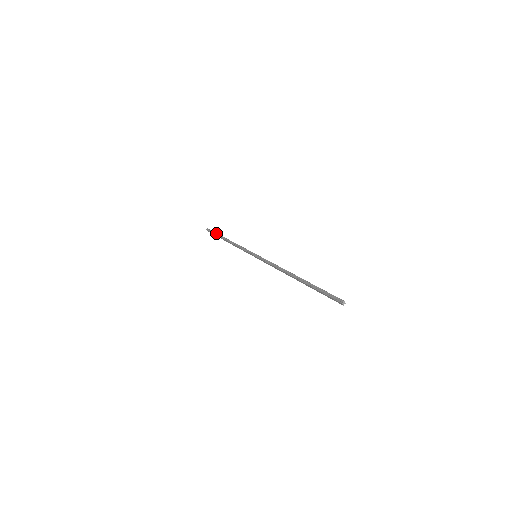
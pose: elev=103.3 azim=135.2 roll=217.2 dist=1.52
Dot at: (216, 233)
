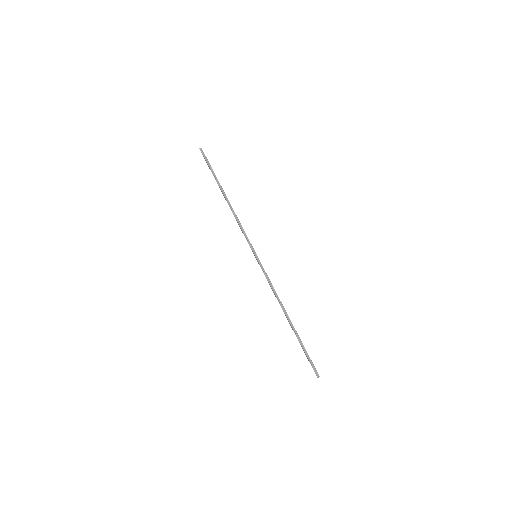
Dot at: (213, 171)
